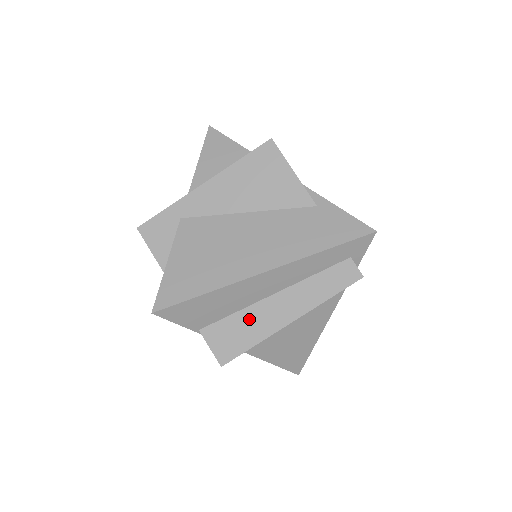
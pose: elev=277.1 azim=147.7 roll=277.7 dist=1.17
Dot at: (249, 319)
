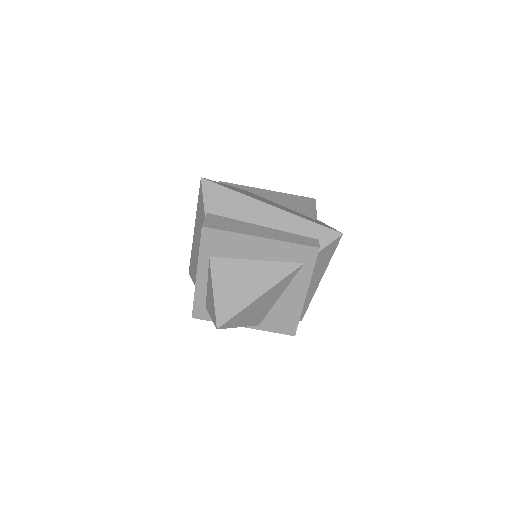
Dot at: (239, 224)
